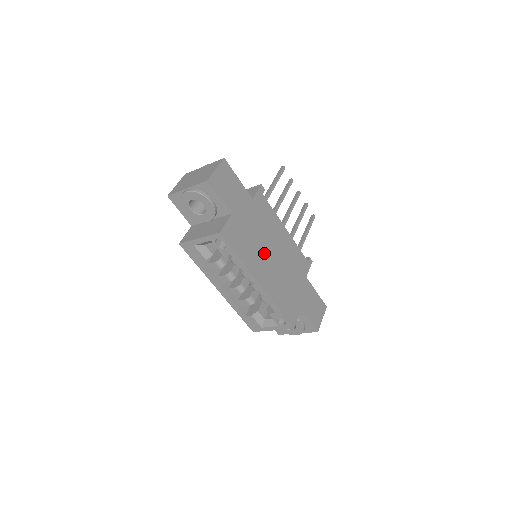
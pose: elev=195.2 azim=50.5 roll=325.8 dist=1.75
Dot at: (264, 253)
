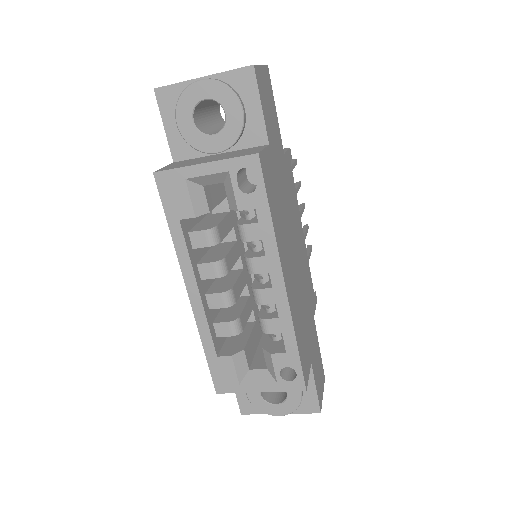
Dot at: (289, 241)
